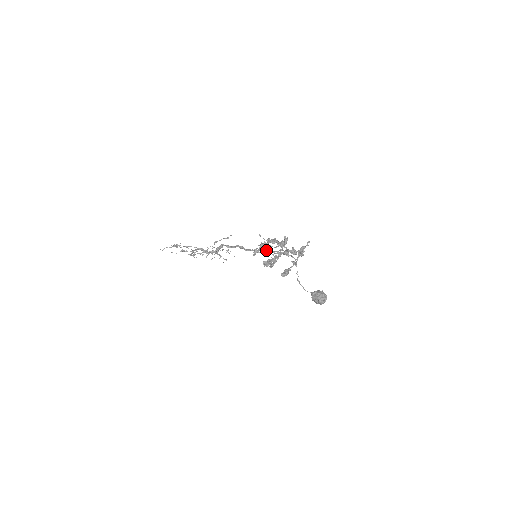
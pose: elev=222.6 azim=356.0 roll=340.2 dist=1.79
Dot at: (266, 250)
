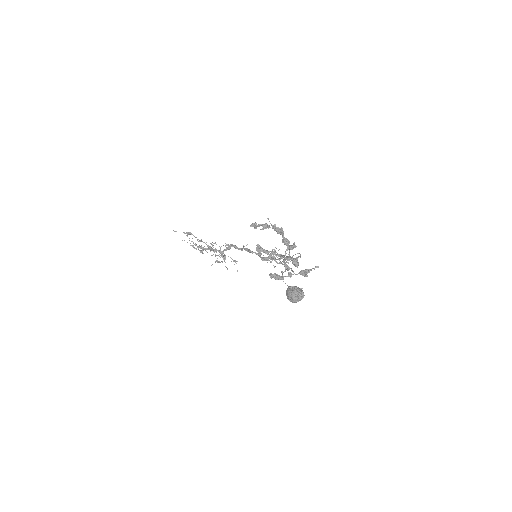
Dot at: occluded
